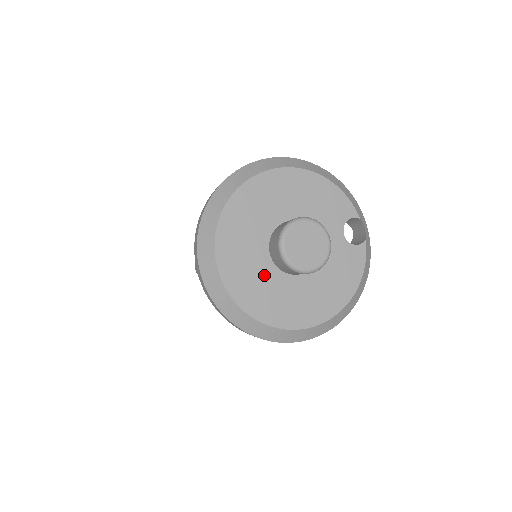
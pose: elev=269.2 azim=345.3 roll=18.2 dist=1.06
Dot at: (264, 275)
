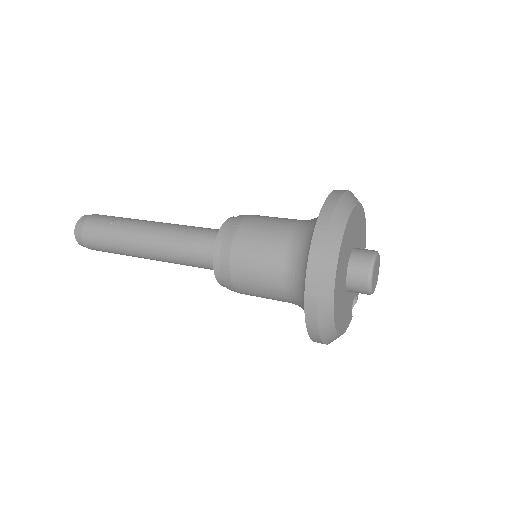
Dot at: (346, 259)
